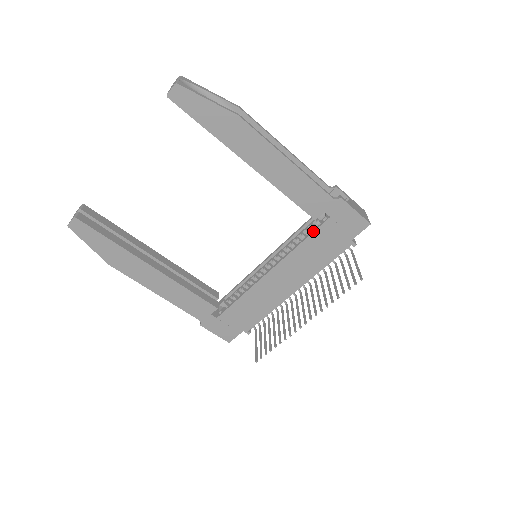
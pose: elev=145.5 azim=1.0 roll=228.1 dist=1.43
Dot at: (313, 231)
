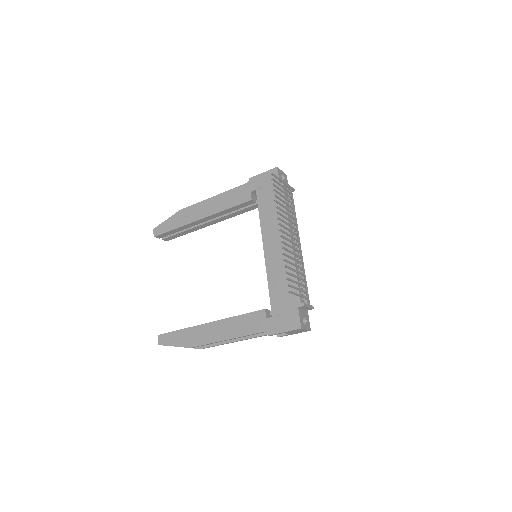
Dot at: (258, 205)
